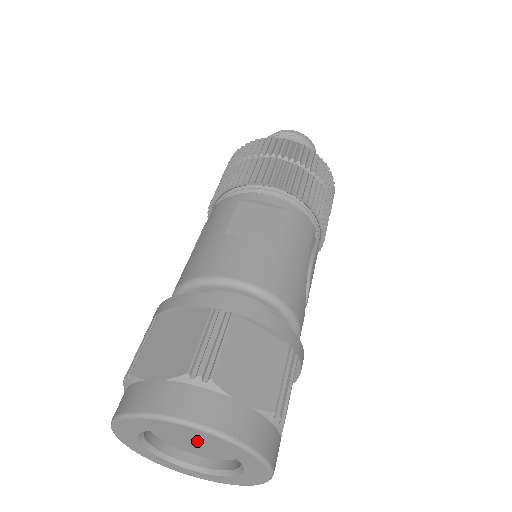
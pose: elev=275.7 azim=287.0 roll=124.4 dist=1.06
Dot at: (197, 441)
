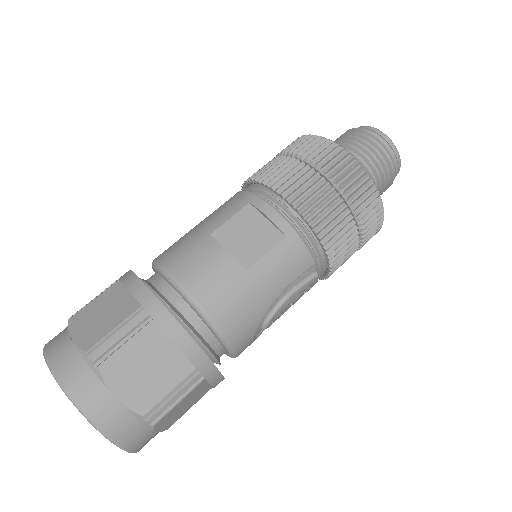
Dot at: occluded
